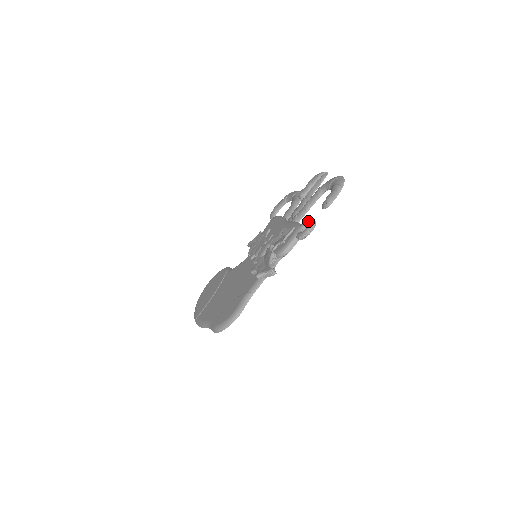
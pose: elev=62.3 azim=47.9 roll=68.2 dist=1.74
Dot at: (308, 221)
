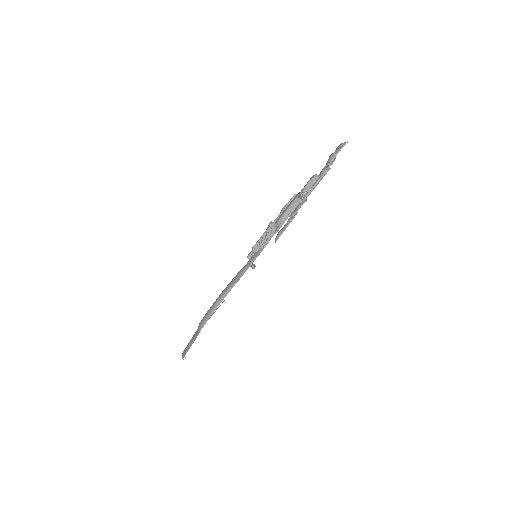
Dot at: occluded
